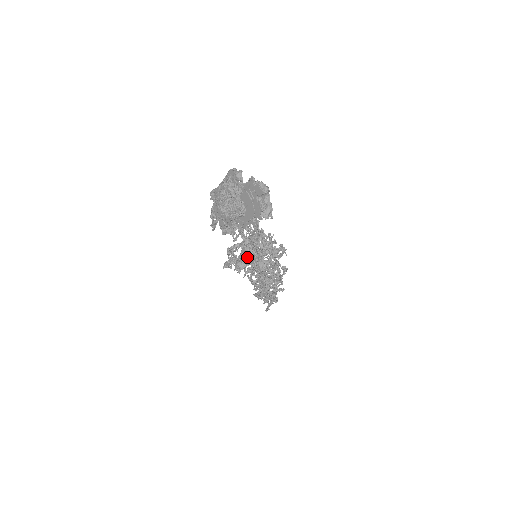
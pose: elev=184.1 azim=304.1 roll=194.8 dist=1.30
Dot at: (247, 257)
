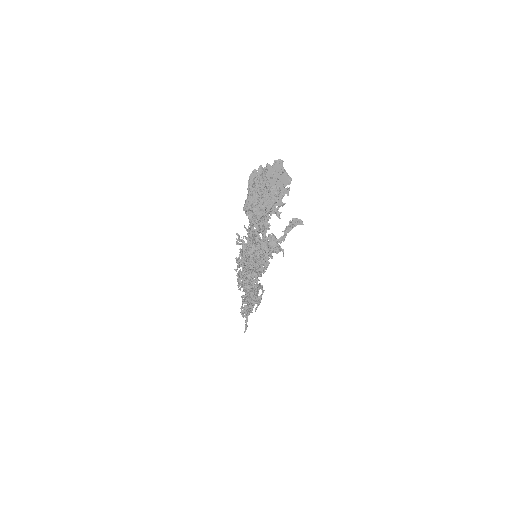
Dot at: (276, 240)
